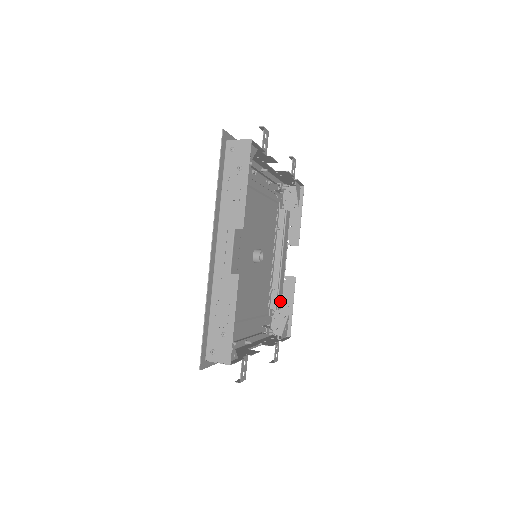
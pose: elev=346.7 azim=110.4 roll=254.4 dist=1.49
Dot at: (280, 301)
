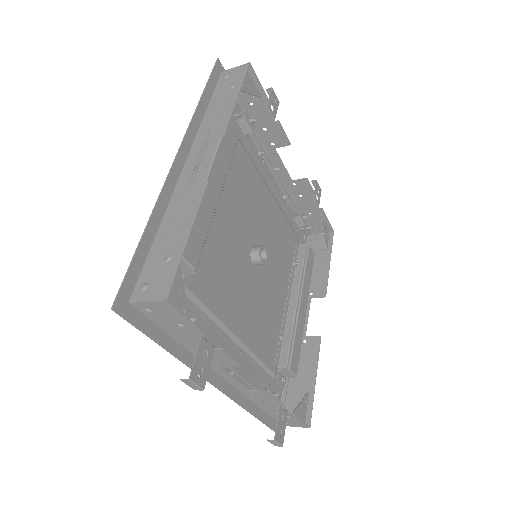
Dot at: (295, 362)
